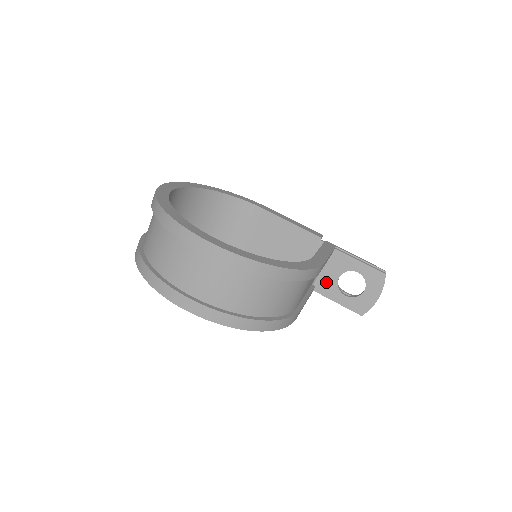
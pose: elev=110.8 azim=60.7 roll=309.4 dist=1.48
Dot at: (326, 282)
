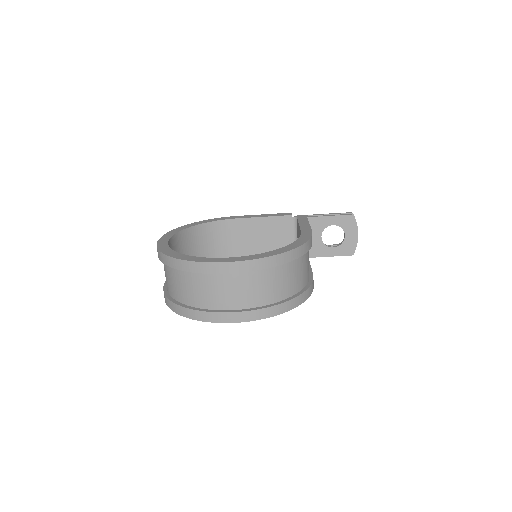
Dot at: (314, 246)
